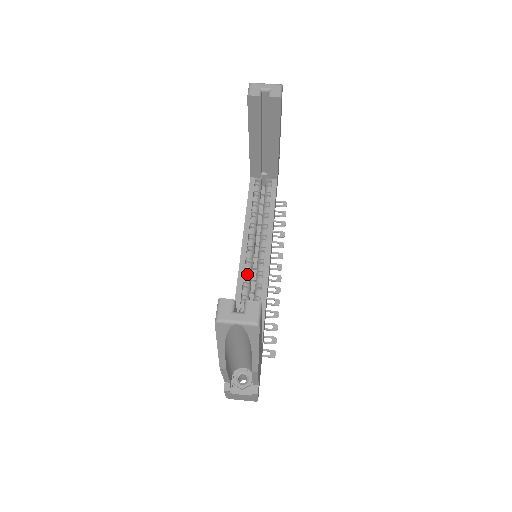
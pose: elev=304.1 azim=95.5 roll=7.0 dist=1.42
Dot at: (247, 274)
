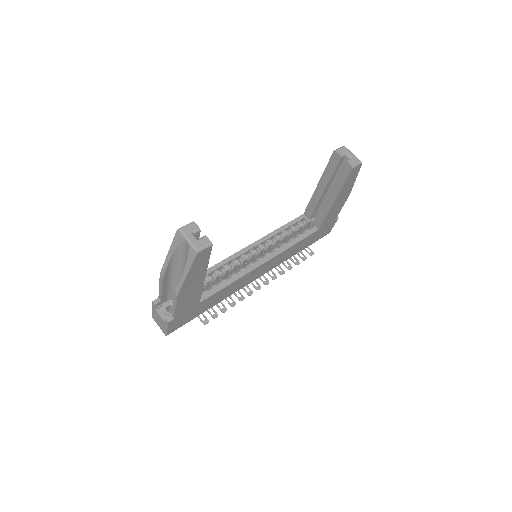
Dot at: occluded
